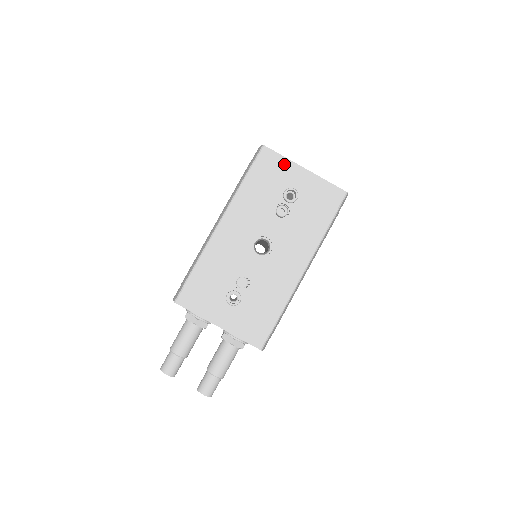
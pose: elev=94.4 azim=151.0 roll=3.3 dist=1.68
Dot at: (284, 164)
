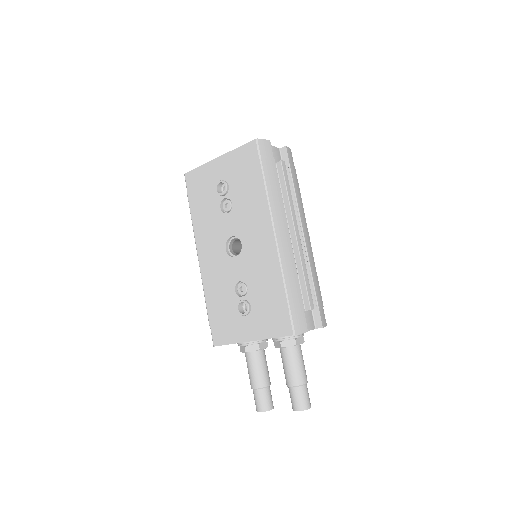
Dot at: (203, 171)
